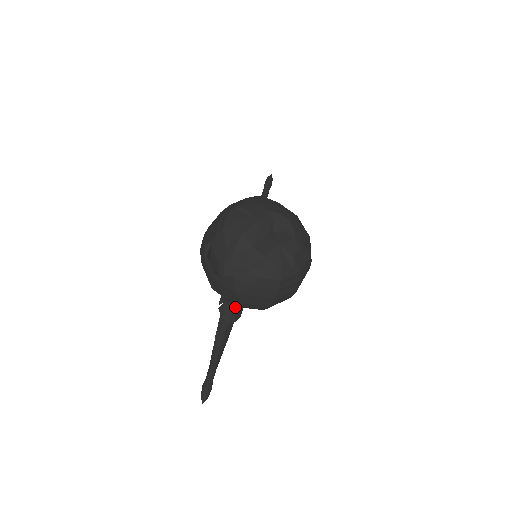
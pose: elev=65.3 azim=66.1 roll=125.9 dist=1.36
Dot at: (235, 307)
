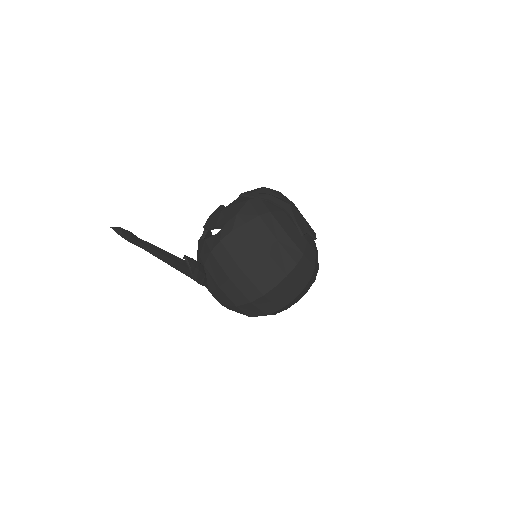
Dot at: (201, 266)
